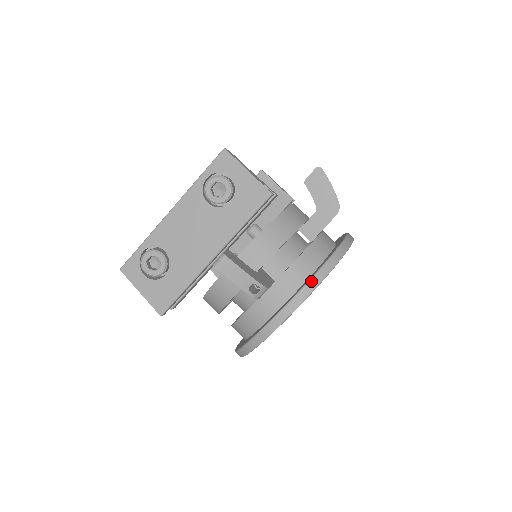
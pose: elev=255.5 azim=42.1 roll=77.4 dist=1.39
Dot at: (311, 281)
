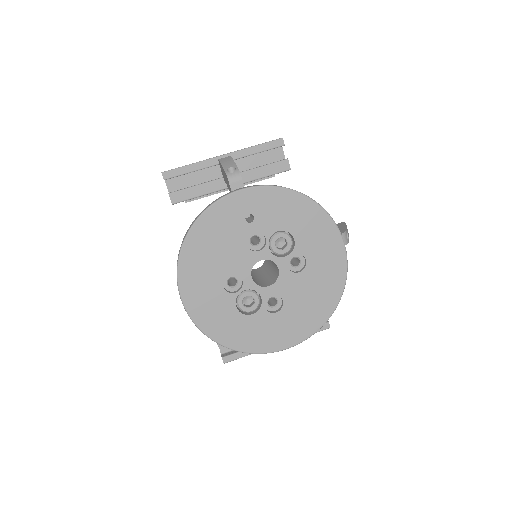
Dot at: (276, 185)
